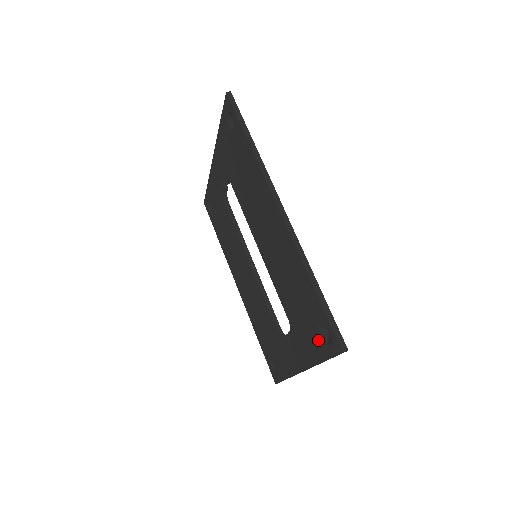
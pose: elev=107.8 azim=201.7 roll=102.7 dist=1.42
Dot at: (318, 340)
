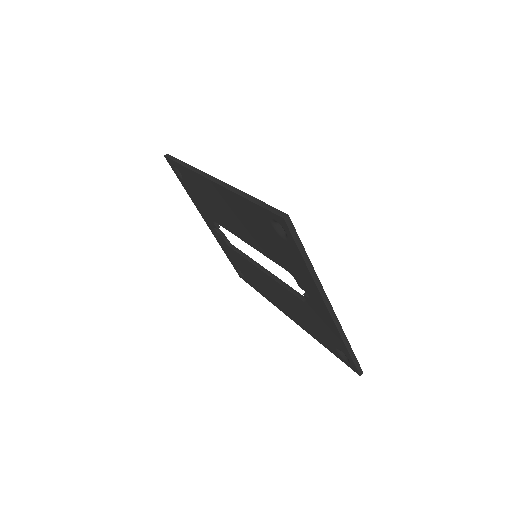
Dot at: (287, 245)
